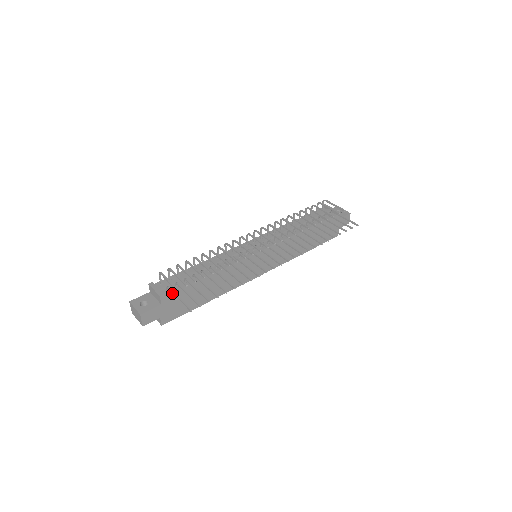
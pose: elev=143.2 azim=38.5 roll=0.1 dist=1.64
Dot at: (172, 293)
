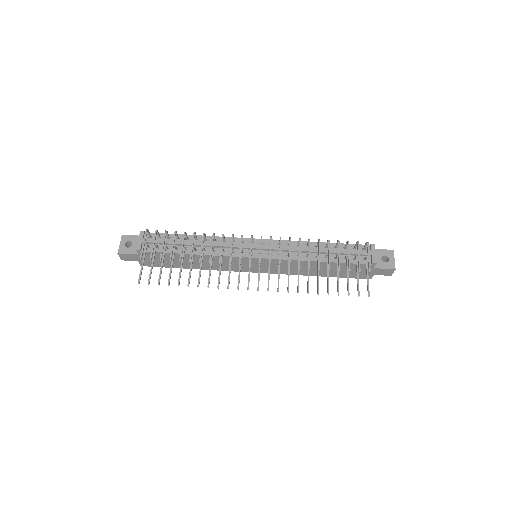
Dot at: (149, 252)
